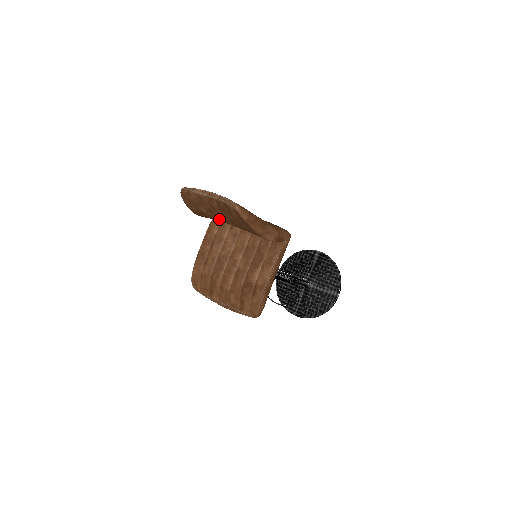
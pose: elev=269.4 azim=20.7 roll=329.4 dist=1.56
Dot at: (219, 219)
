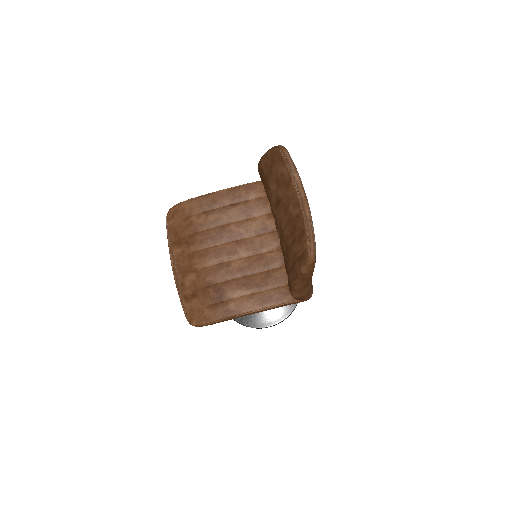
Dot at: (274, 211)
